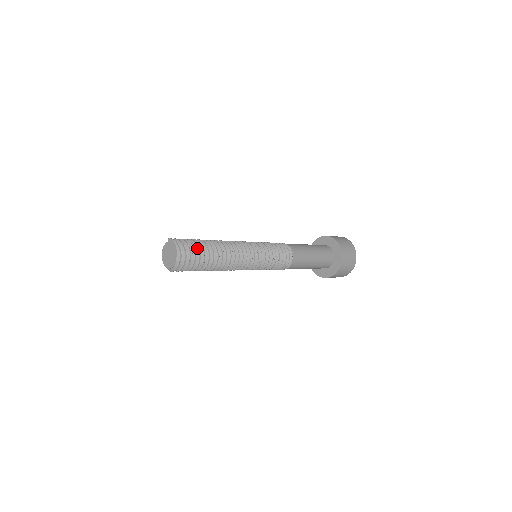
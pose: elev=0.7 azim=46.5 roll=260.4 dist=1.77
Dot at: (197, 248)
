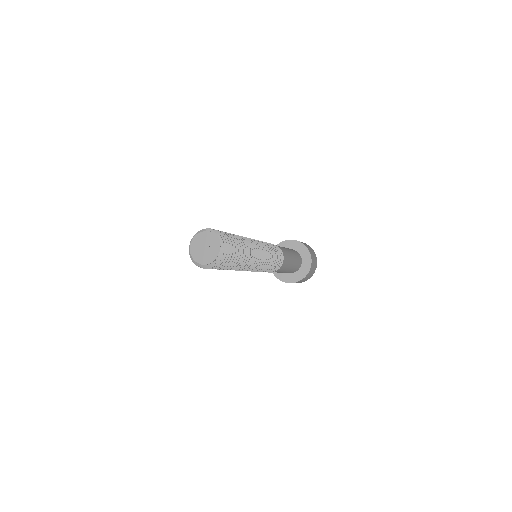
Dot at: (234, 245)
